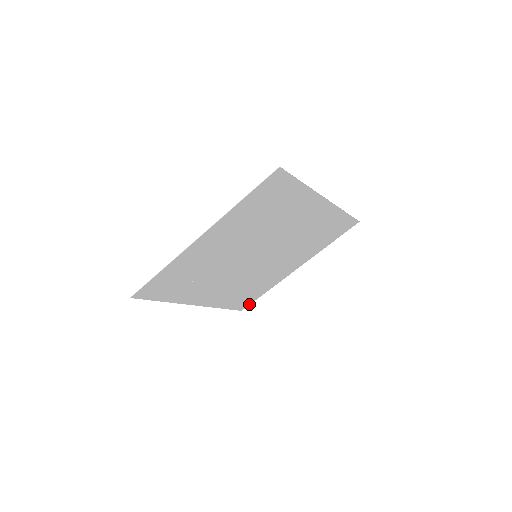
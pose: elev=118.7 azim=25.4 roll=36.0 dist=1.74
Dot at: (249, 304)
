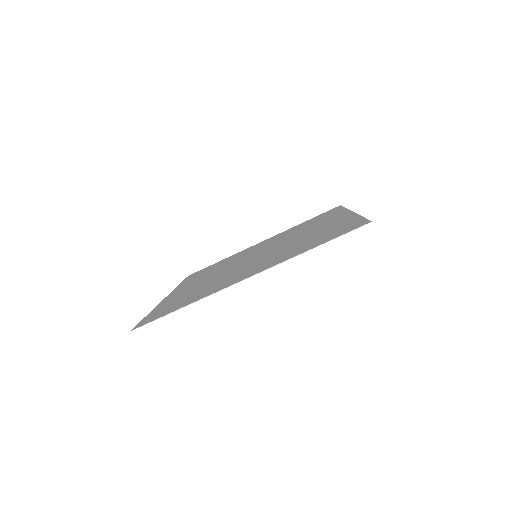
Dot at: (341, 206)
